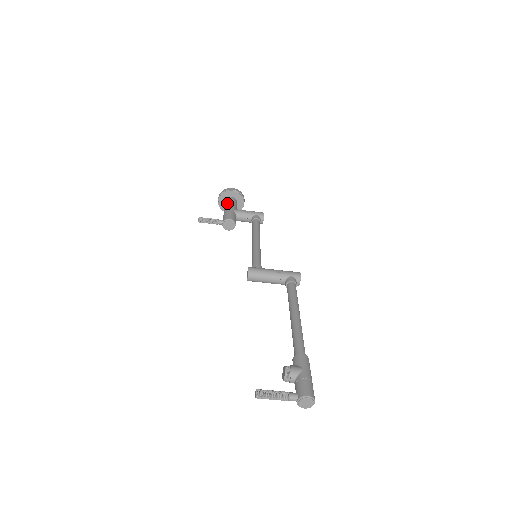
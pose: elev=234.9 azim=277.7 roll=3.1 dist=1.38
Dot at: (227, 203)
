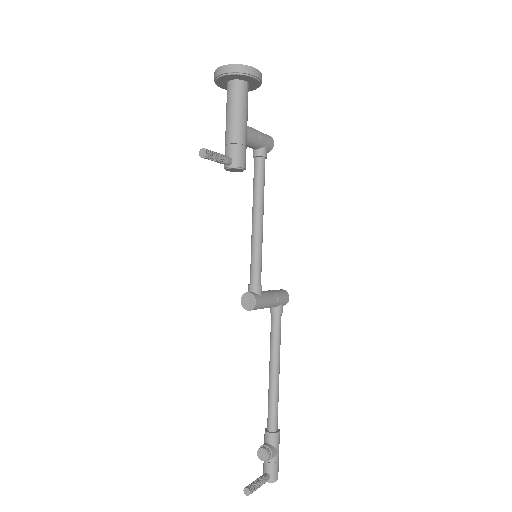
Dot at: (241, 105)
